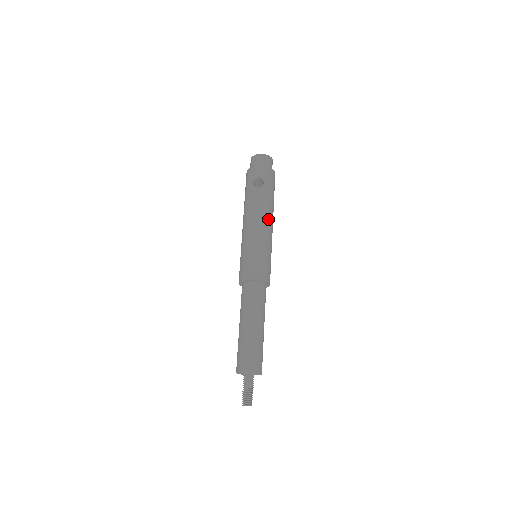
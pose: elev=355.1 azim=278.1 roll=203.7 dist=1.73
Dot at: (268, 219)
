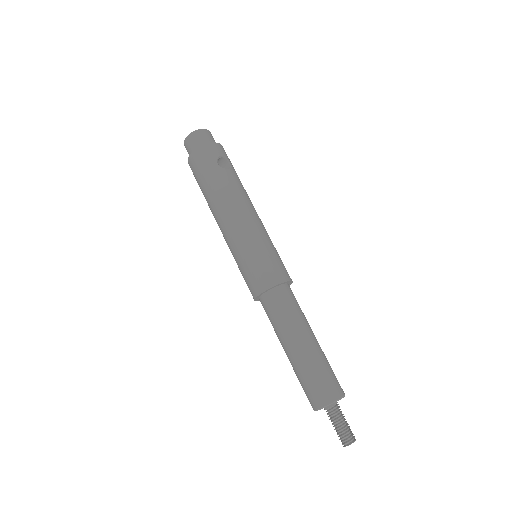
Dot at: occluded
